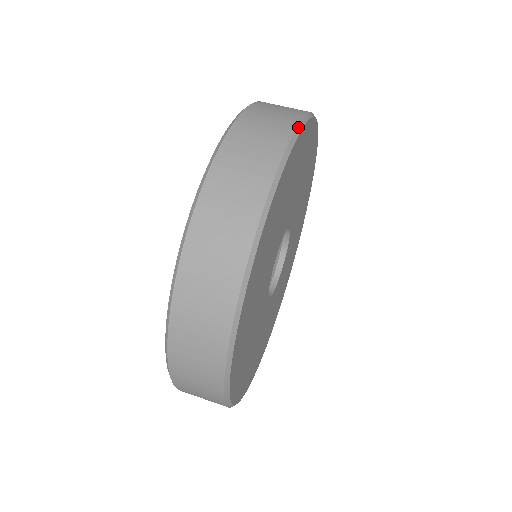
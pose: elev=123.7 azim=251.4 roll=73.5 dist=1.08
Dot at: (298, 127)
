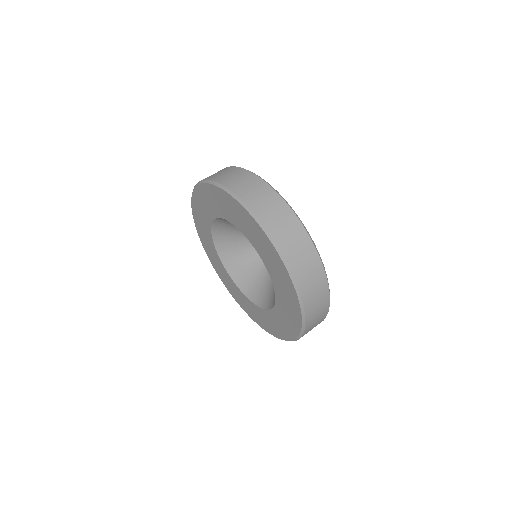
Dot at: (276, 191)
